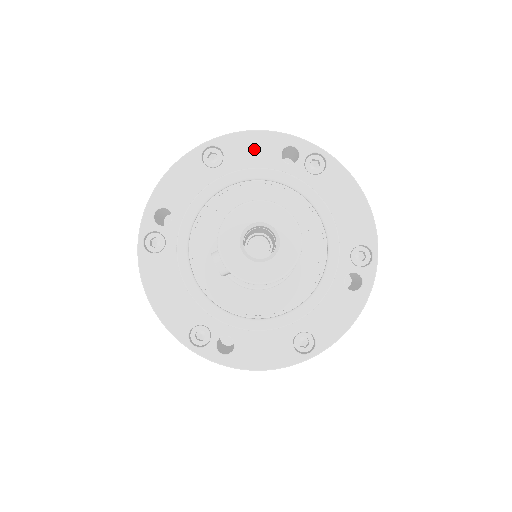
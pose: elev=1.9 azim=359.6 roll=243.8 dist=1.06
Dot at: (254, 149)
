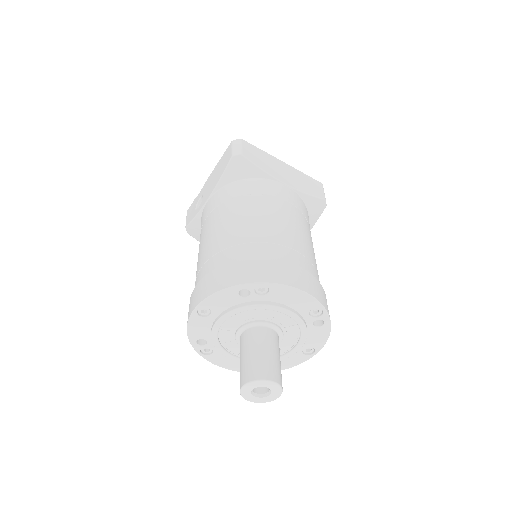
Dot at: (223, 300)
